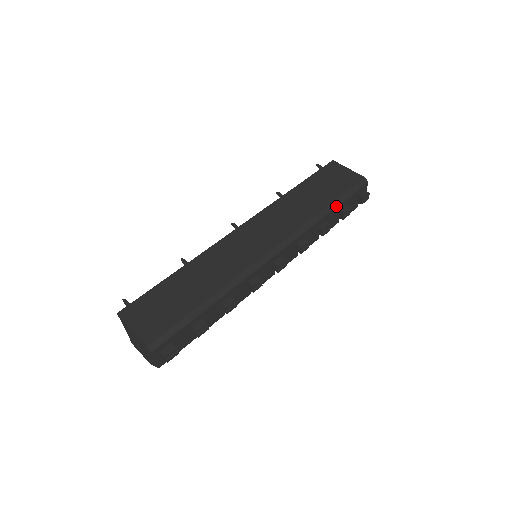
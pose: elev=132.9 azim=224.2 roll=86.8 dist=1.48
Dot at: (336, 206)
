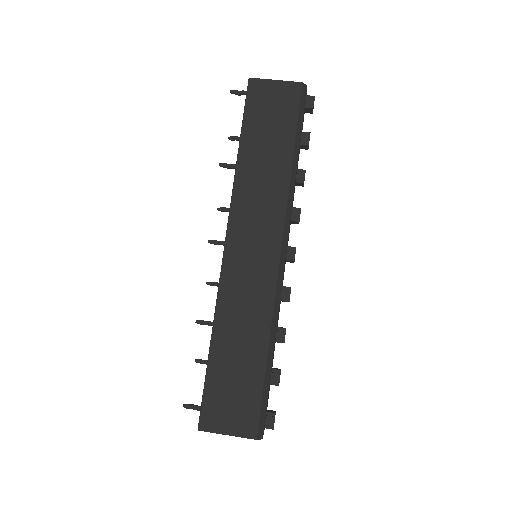
Dot at: (299, 145)
